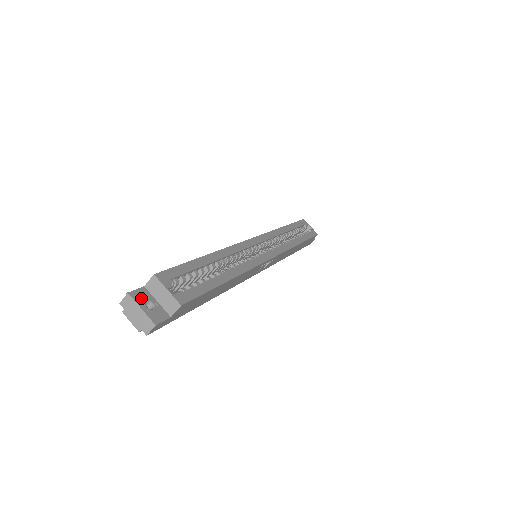
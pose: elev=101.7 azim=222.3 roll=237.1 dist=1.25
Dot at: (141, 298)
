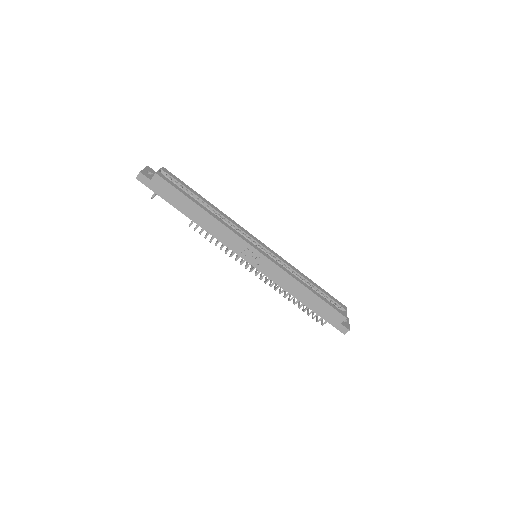
Dot at: (150, 170)
